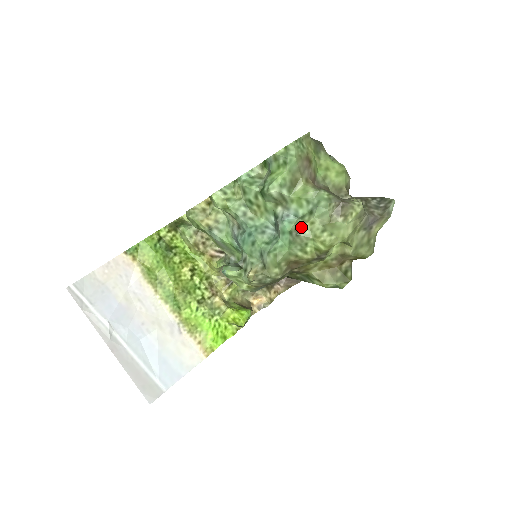
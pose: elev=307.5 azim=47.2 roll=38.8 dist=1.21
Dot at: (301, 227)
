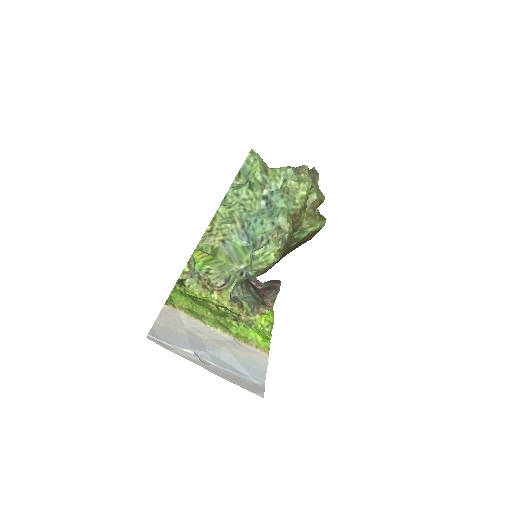
Dot at: (286, 189)
